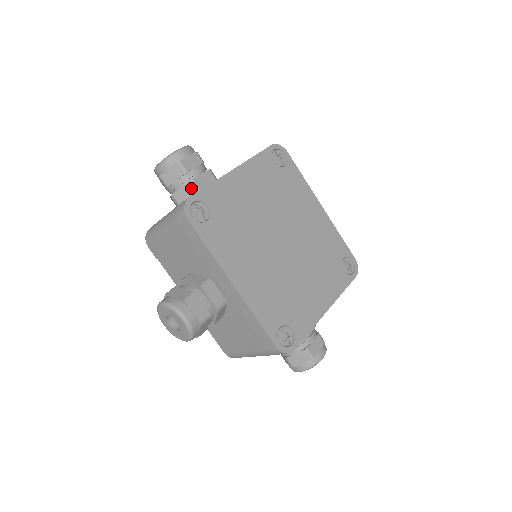
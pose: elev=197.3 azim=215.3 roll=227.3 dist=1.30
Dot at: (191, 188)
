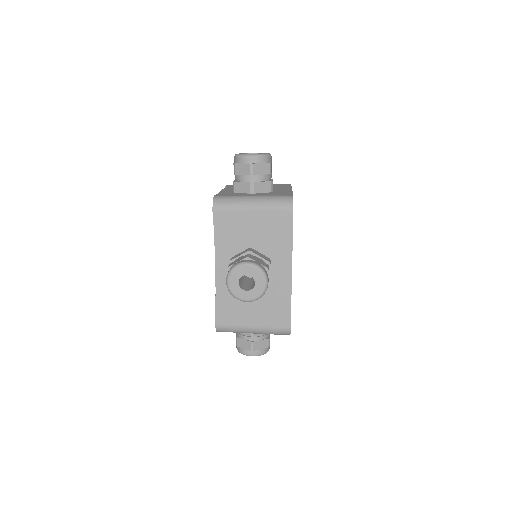
Dot at: (269, 186)
